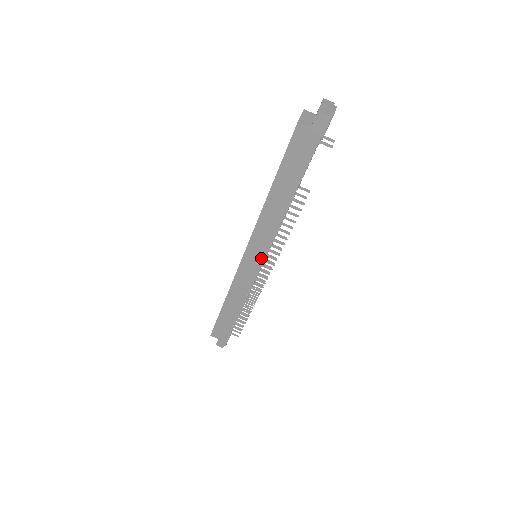
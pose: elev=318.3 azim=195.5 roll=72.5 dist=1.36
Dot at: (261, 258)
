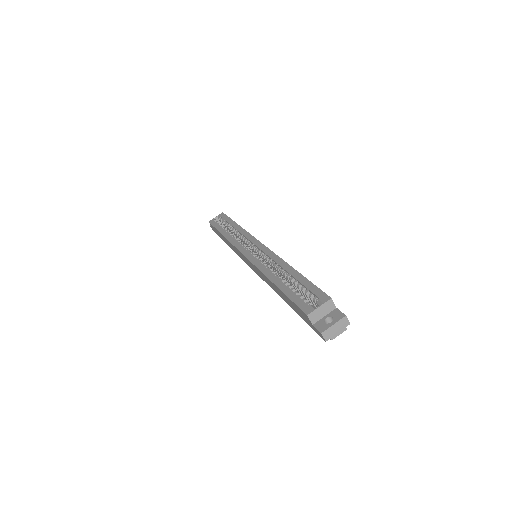
Dot at: (253, 269)
